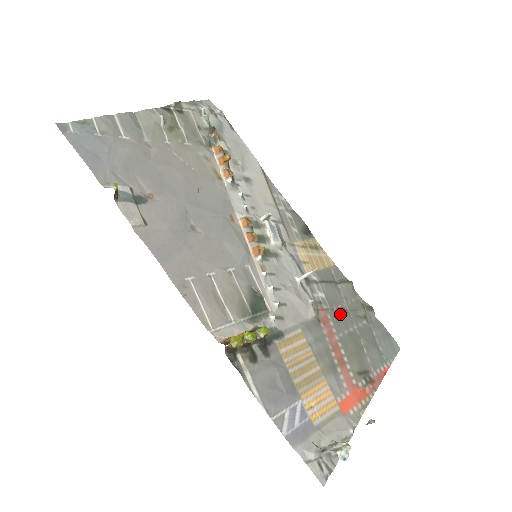
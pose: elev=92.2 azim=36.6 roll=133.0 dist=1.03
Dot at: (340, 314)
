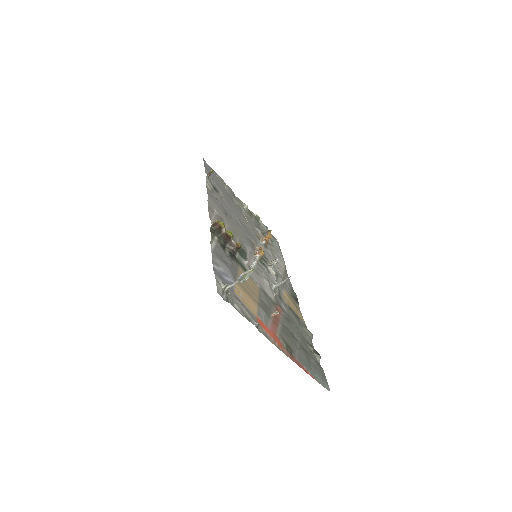
Dot at: (292, 324)
